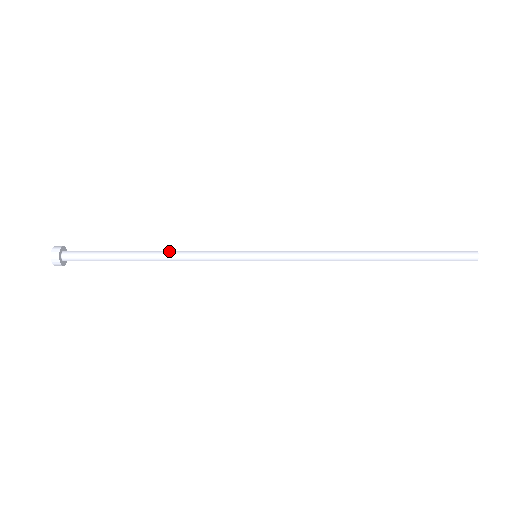
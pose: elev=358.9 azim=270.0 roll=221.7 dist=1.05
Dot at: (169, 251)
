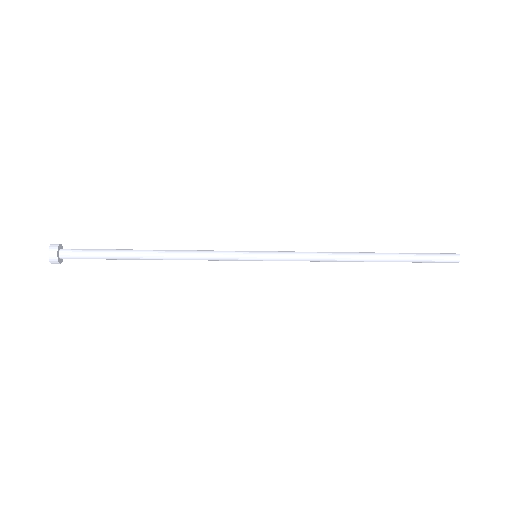
Dot at: (170, 252)
